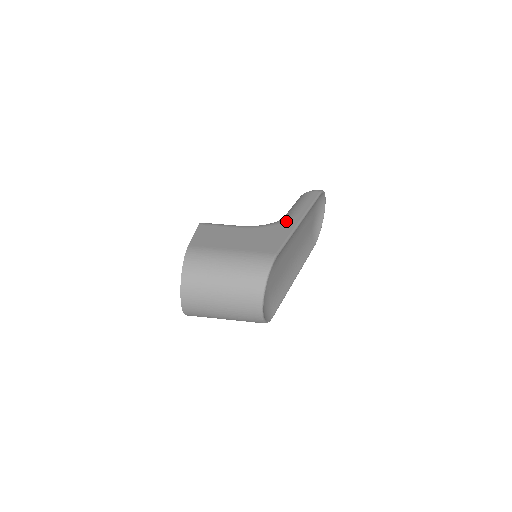
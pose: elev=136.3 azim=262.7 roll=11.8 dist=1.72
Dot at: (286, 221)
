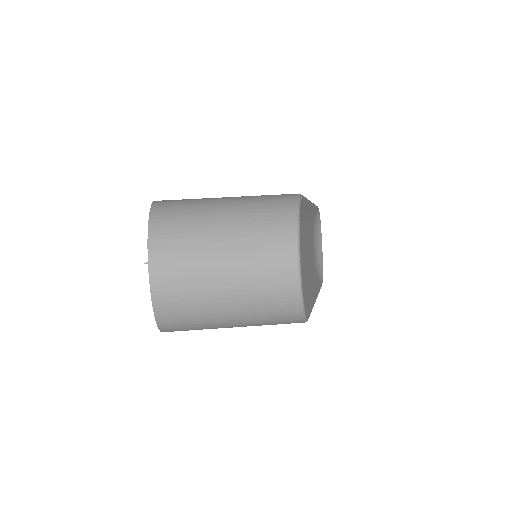
Dot at: occluded
